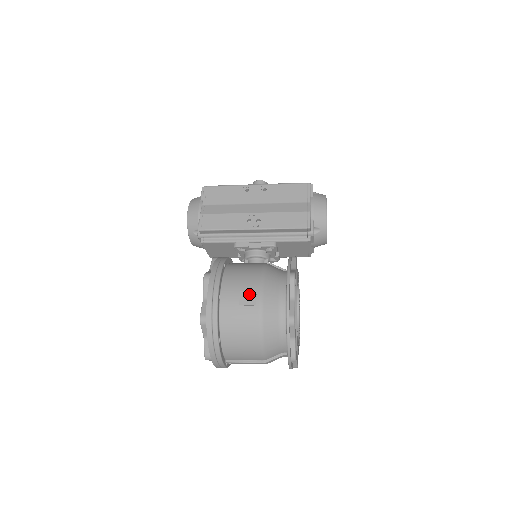
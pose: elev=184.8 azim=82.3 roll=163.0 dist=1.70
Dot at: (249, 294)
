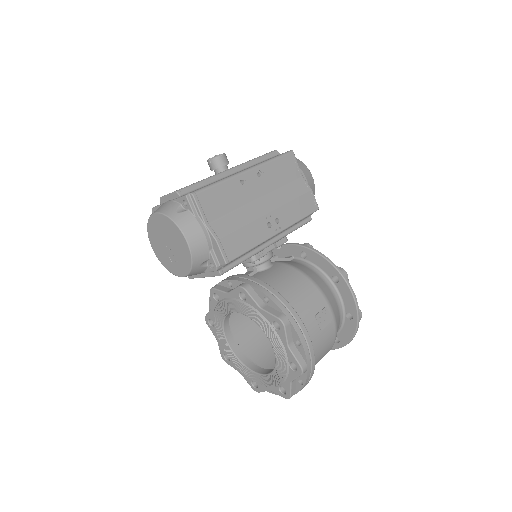
Dot at: (323, 314)
